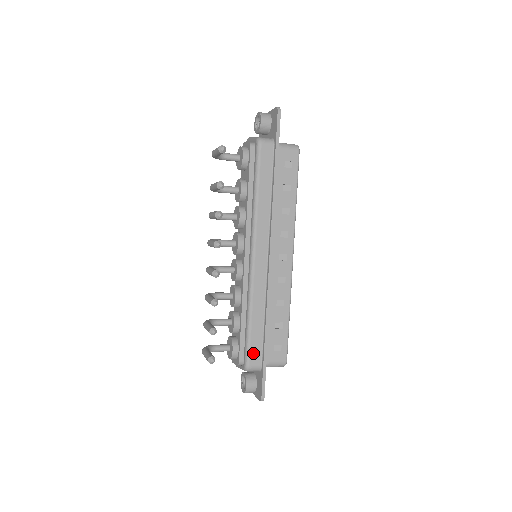
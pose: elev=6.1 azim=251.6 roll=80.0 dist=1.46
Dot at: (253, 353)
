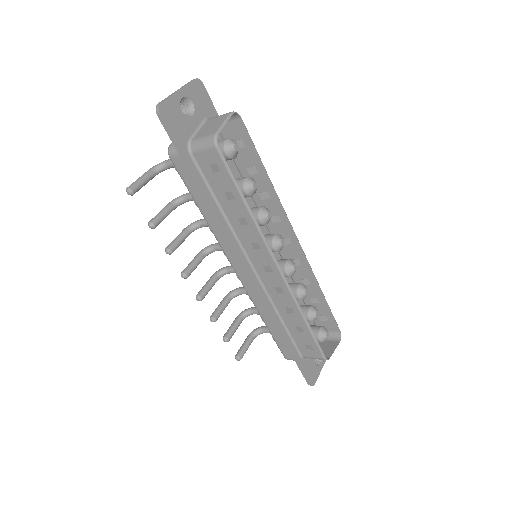
Dot at: (283, 349)
